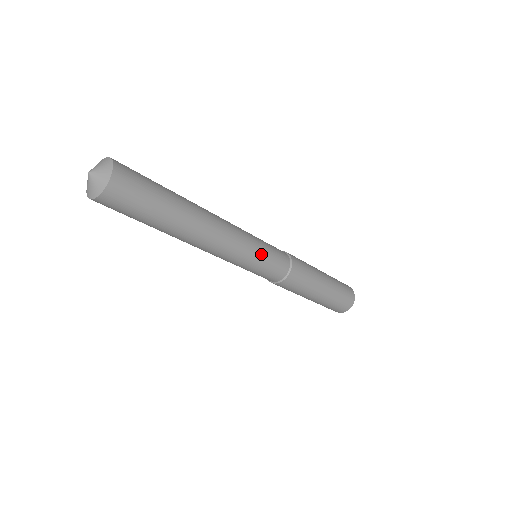
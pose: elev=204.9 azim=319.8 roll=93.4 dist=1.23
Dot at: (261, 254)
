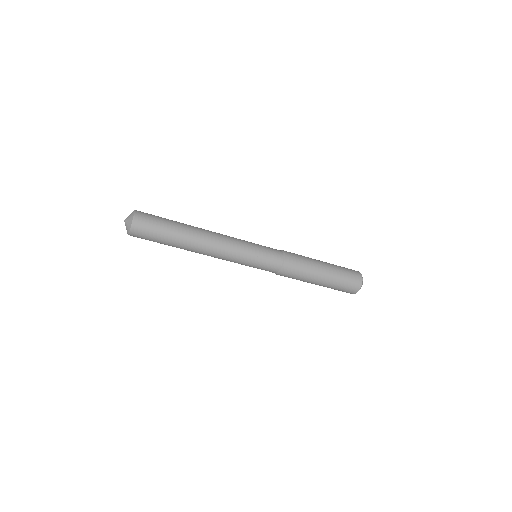
Dot at: (254, 245)
